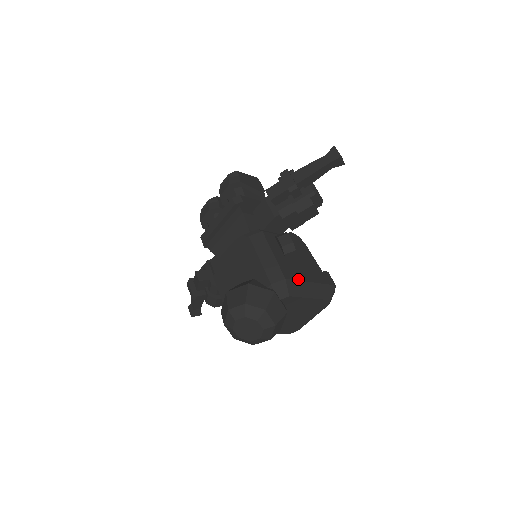
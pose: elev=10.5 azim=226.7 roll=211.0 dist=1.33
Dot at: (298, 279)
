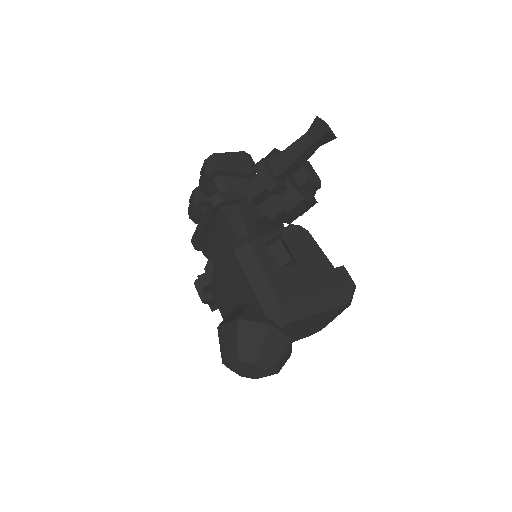
Dot at: (300, 297)
